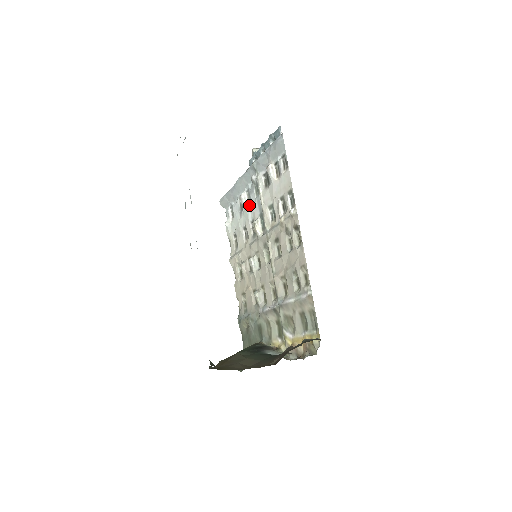
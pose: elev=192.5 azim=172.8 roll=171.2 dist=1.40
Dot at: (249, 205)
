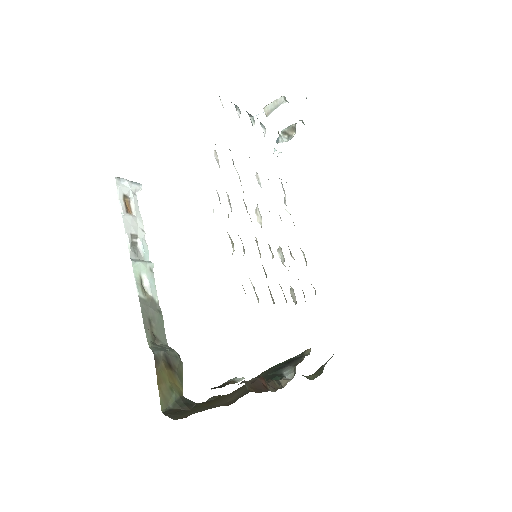
Dot at: occluded
